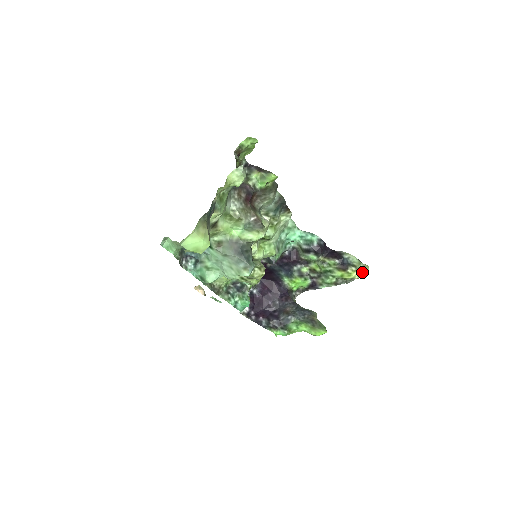
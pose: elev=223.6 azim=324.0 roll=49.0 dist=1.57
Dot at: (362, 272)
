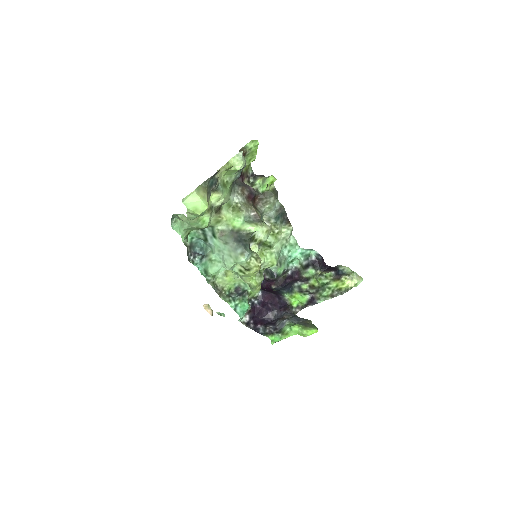
Dot at: (355, 281)
